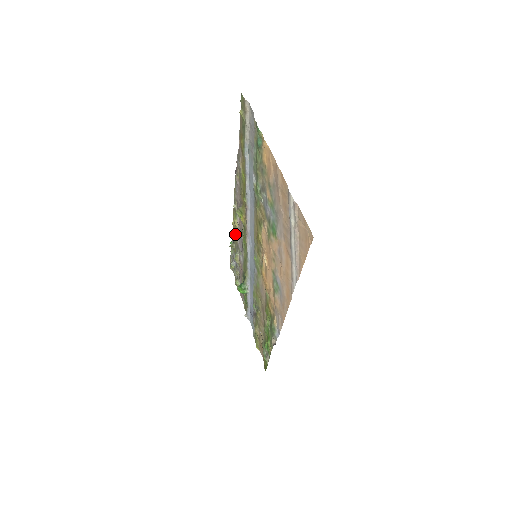
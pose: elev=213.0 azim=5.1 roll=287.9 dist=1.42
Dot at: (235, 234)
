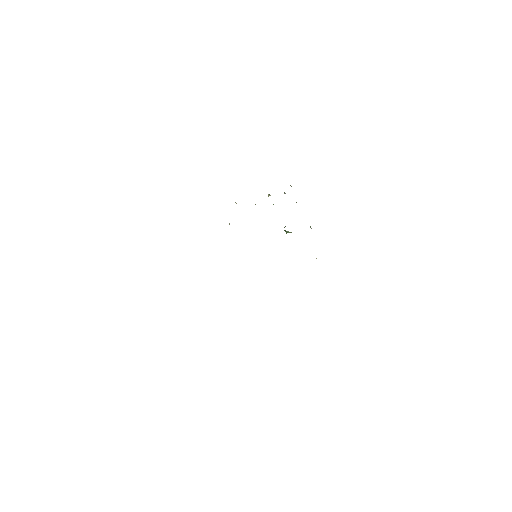
Dot at: occluded
